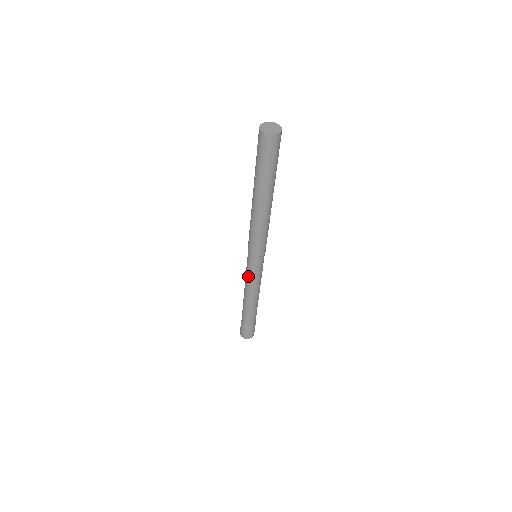
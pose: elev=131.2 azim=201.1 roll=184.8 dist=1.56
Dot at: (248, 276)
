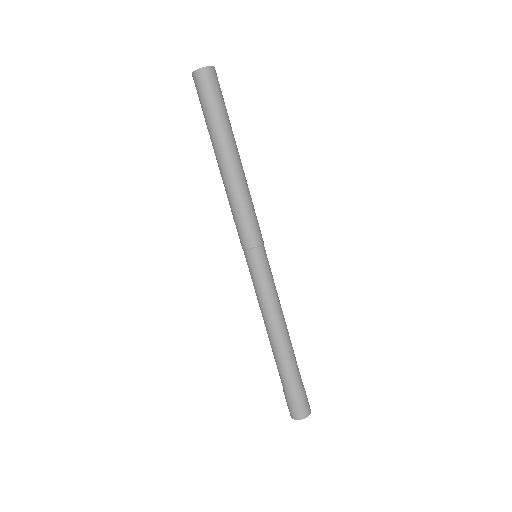
Dot at: (256, 289)
